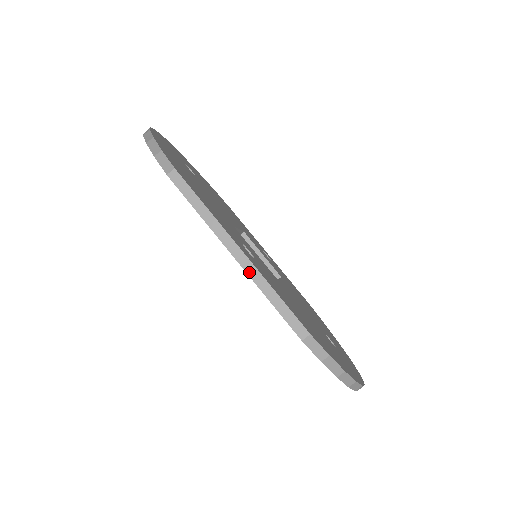
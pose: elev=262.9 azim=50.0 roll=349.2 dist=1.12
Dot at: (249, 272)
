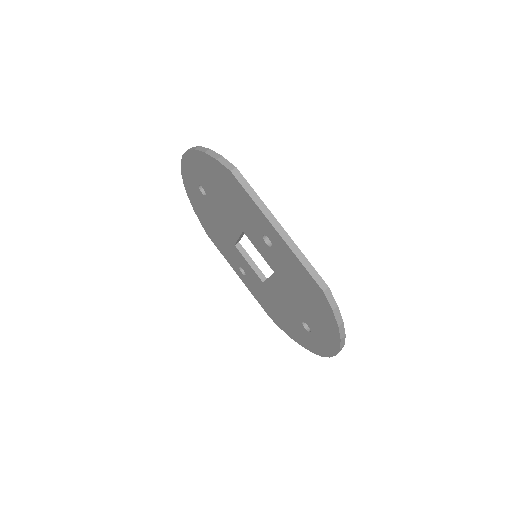
Dot at: (287, 242)
